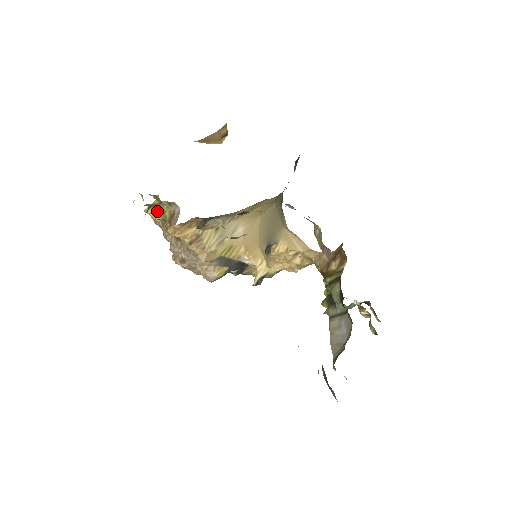
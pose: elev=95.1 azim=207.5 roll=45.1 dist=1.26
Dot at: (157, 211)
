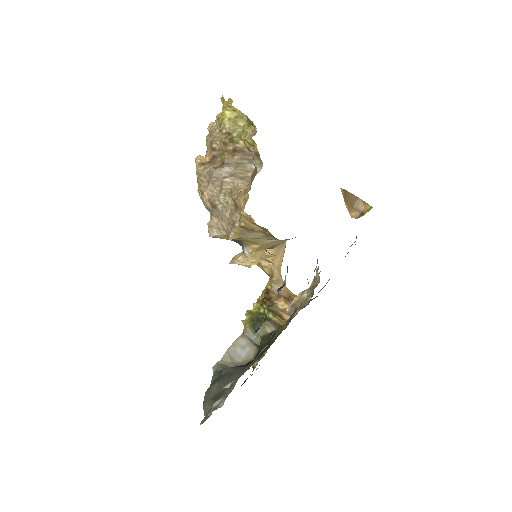
Dot at: (236, 121)
